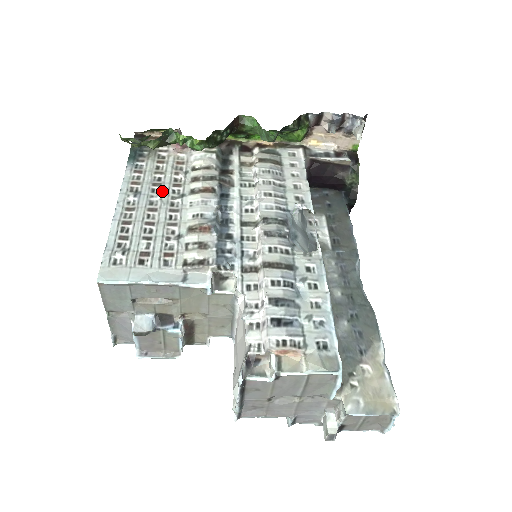
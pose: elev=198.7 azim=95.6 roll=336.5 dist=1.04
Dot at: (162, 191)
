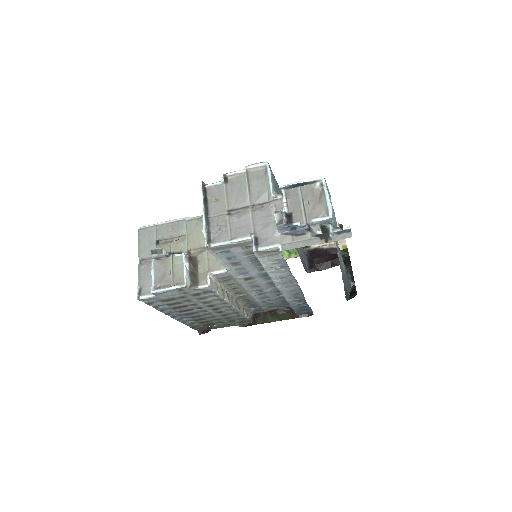
Dot at: occluded
